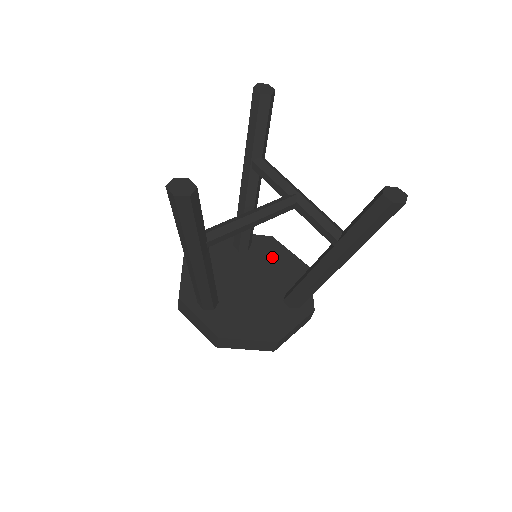
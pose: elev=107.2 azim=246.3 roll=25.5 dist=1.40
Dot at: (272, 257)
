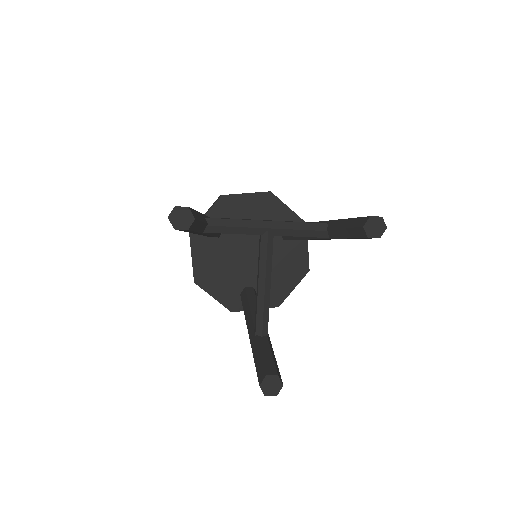
Dot at: (242, 214)
